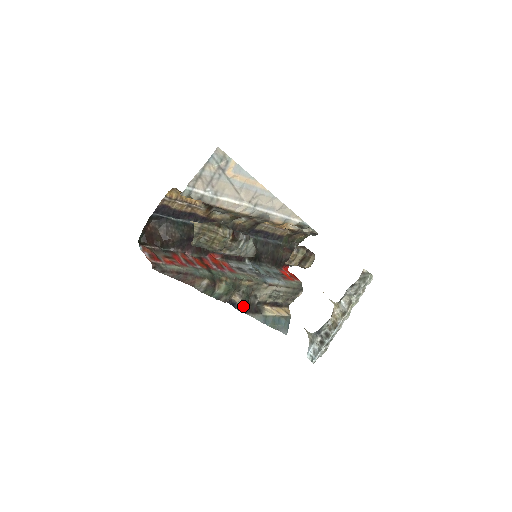
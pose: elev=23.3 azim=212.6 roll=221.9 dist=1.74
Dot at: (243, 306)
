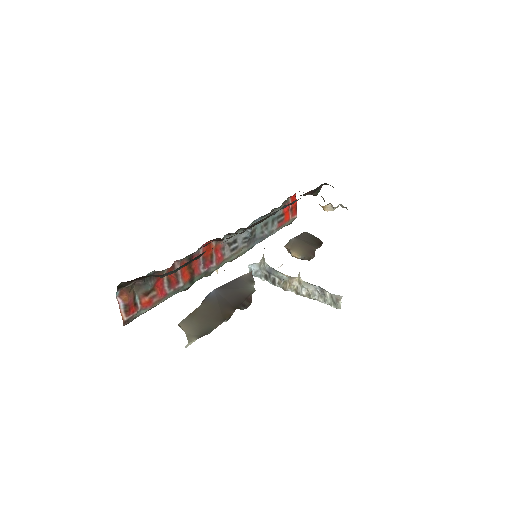
Dot at: occluded
